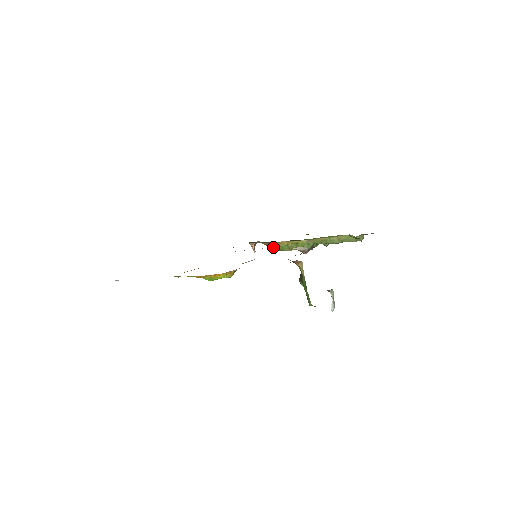
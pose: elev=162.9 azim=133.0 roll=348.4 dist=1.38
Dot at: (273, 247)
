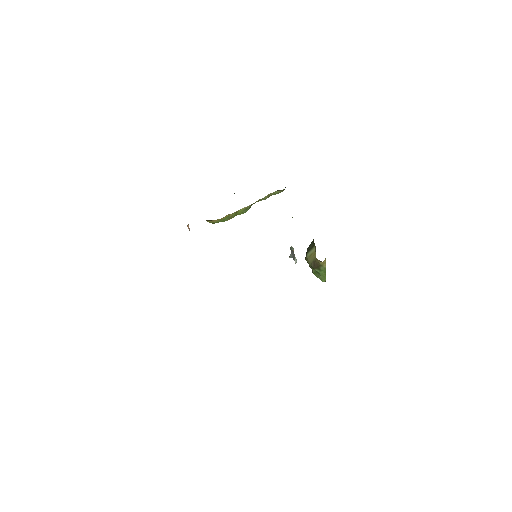
Dot at: (214, 222)
